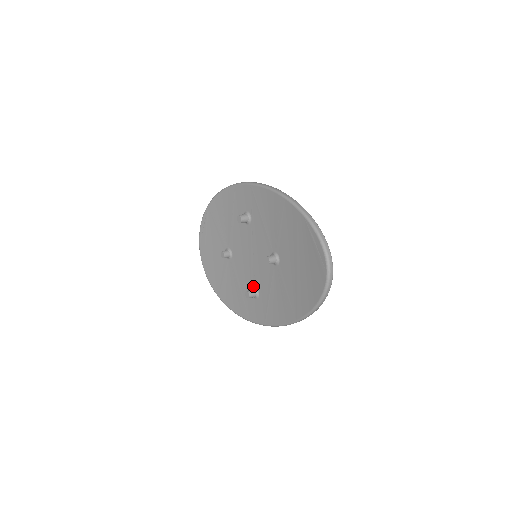
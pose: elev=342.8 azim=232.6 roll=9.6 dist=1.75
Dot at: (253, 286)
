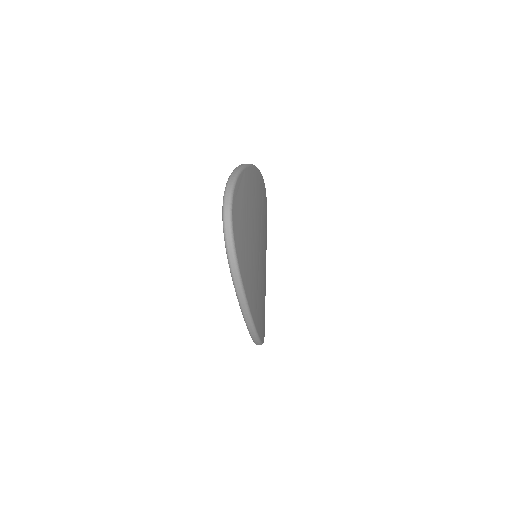
Dot at: occluded
